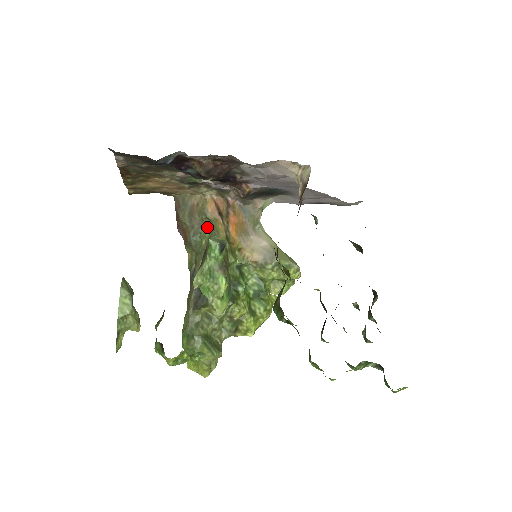
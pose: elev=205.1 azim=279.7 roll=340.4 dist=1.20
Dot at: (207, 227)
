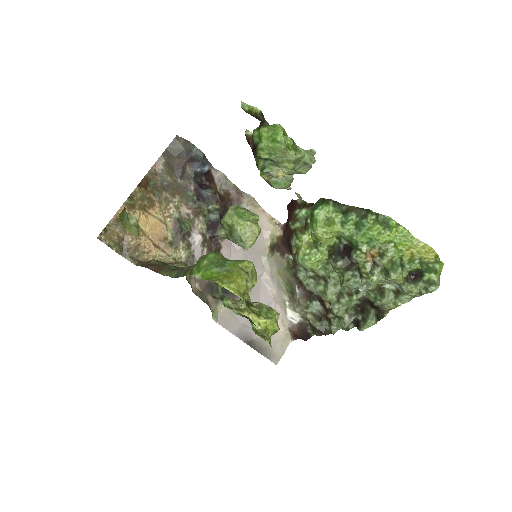
Dot at: occluded
